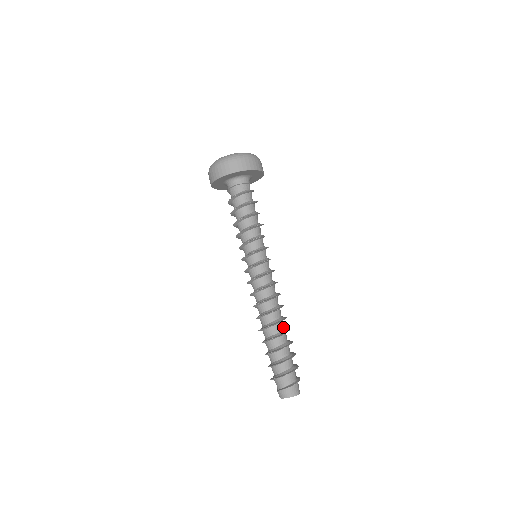
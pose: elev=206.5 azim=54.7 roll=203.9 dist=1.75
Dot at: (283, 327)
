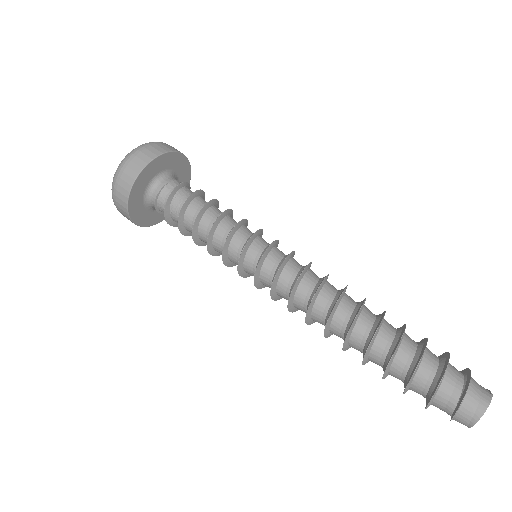
Dot at: (371, 319)
